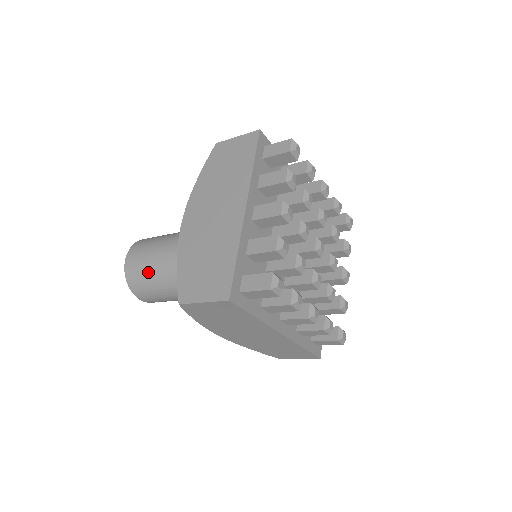
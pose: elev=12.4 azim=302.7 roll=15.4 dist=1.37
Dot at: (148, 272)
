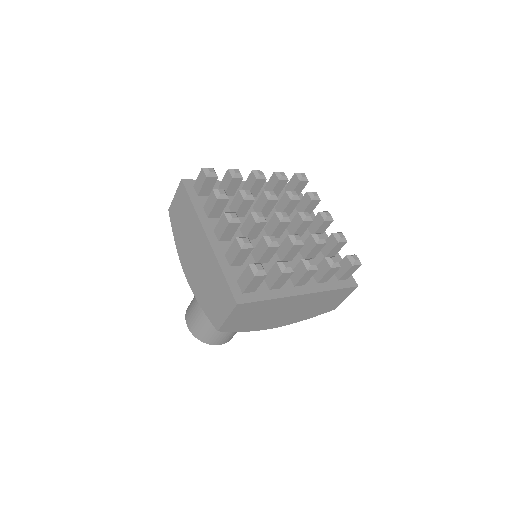
Dot at: (205, 324)
